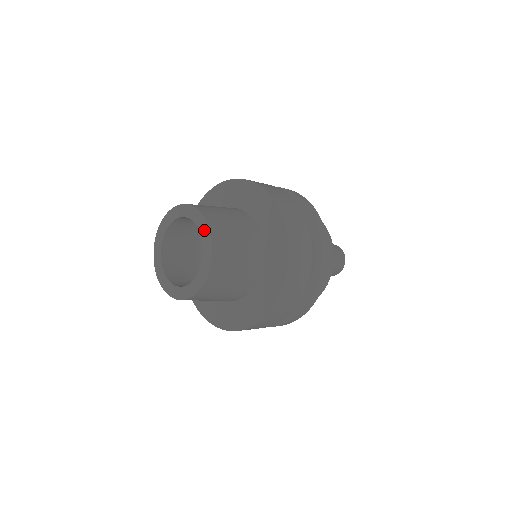
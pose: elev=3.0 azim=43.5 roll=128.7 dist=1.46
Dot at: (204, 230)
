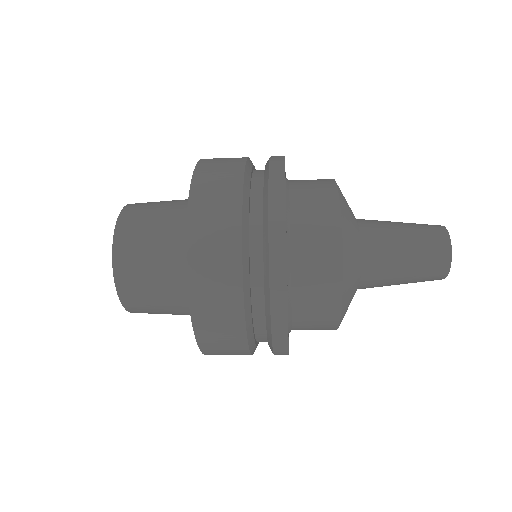
Dot at: occluded
